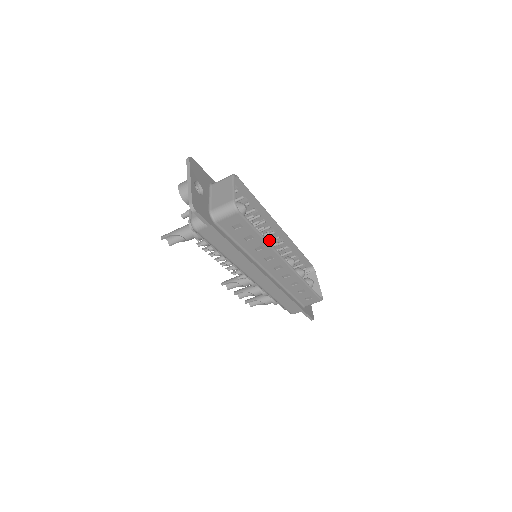
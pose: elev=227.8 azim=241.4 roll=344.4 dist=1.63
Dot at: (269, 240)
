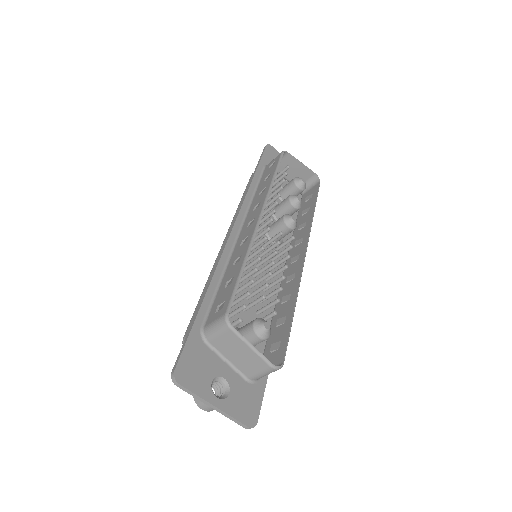
Dot at: occluded
